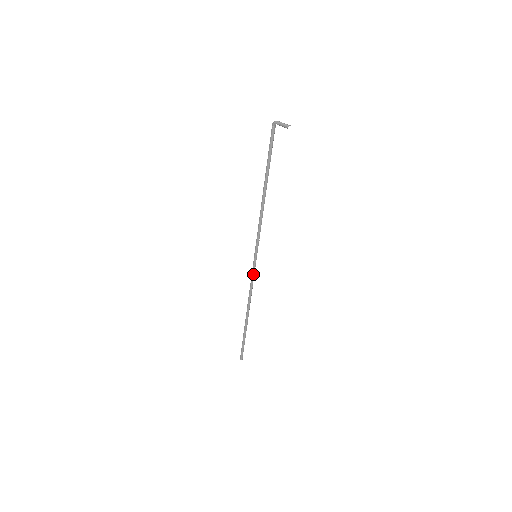
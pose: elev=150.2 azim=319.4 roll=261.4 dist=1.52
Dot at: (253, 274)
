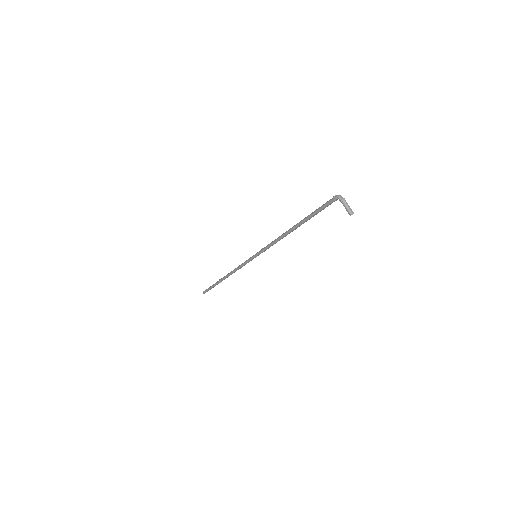
Dot at: (246, 263)
